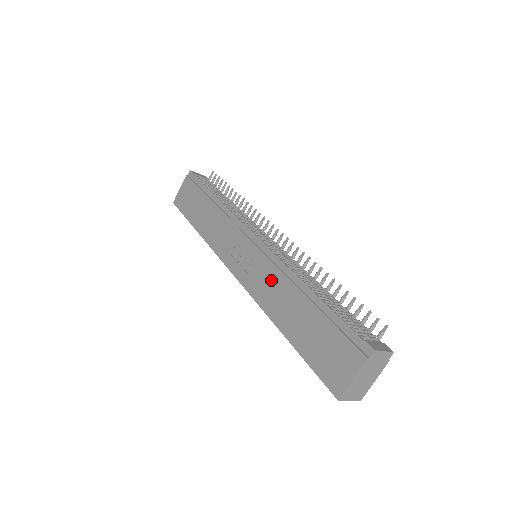
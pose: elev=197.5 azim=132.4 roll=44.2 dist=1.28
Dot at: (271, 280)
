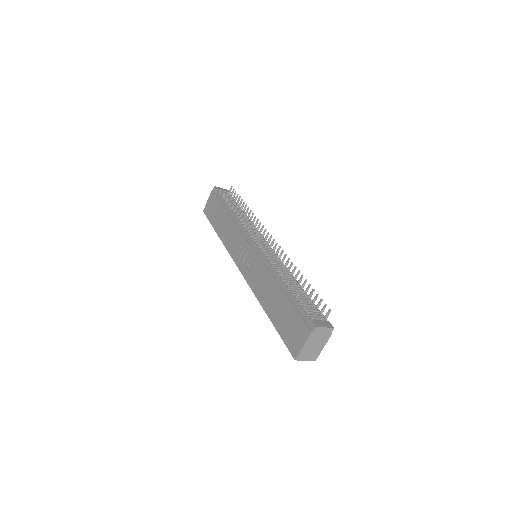
Dot at: (261, 275)
